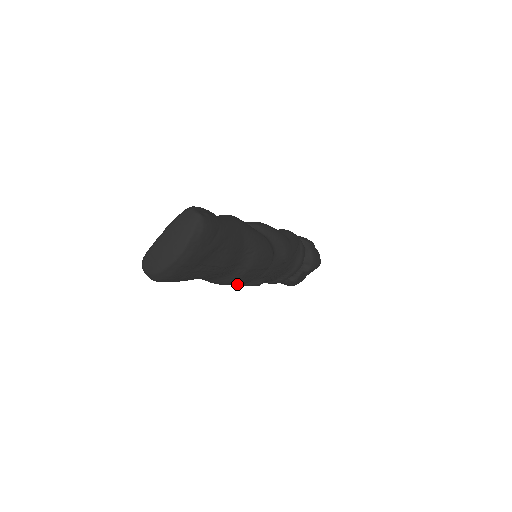
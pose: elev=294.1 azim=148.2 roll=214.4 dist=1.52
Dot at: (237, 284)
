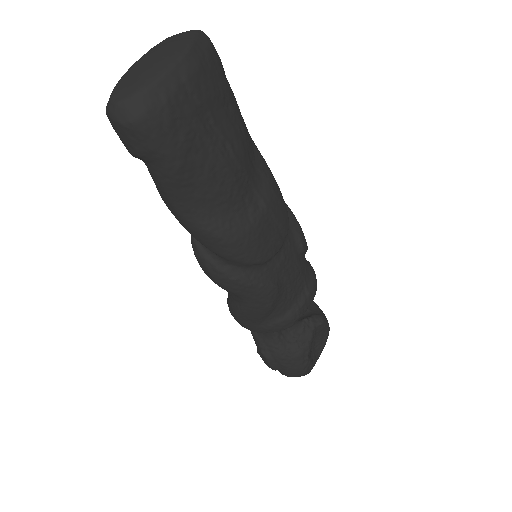
Dot at: (249, 255)
